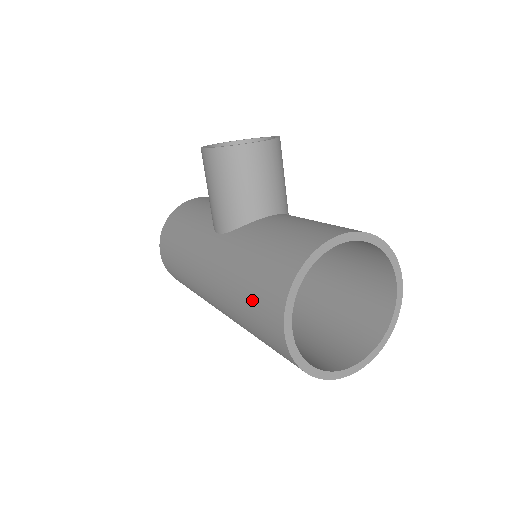
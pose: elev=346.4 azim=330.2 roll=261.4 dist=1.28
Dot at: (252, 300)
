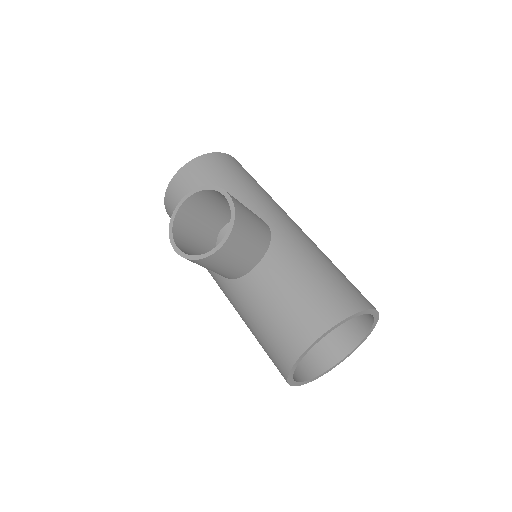
Dot at: occluded
